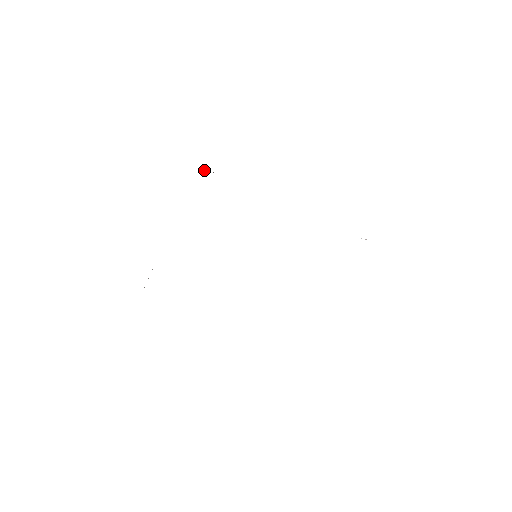
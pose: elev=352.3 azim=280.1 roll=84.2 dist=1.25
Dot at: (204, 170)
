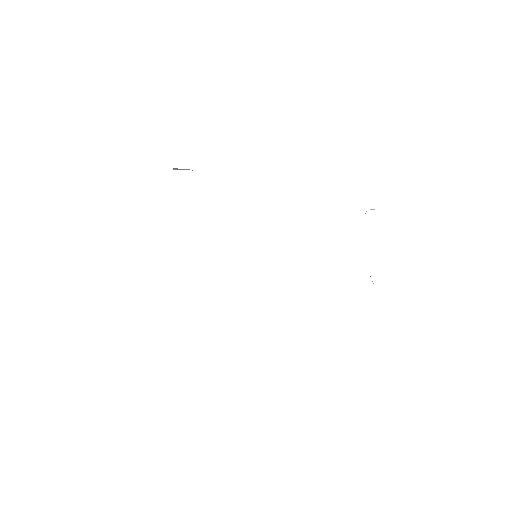
Dot at: (175, 168)
